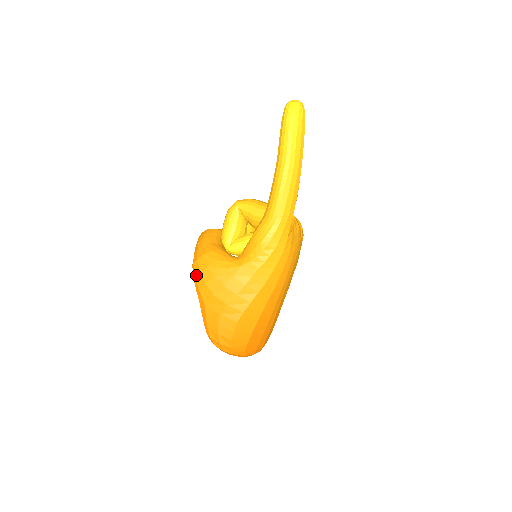
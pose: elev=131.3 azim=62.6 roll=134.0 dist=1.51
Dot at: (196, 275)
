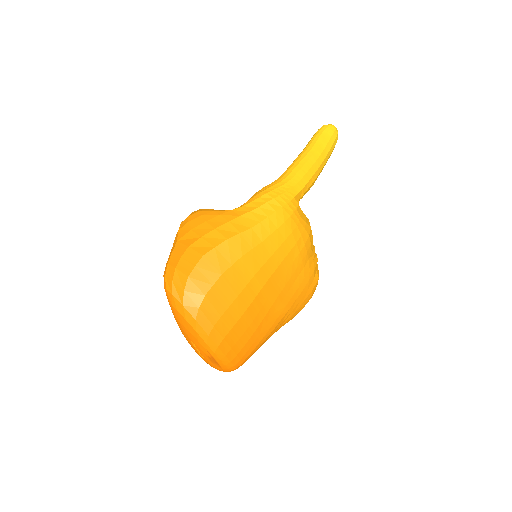
Dot at: (183, 221)
